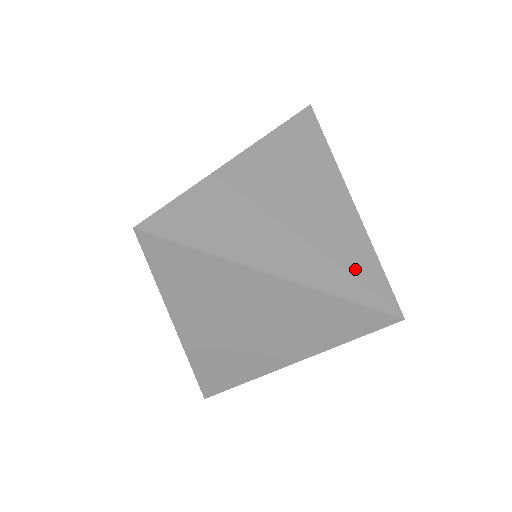
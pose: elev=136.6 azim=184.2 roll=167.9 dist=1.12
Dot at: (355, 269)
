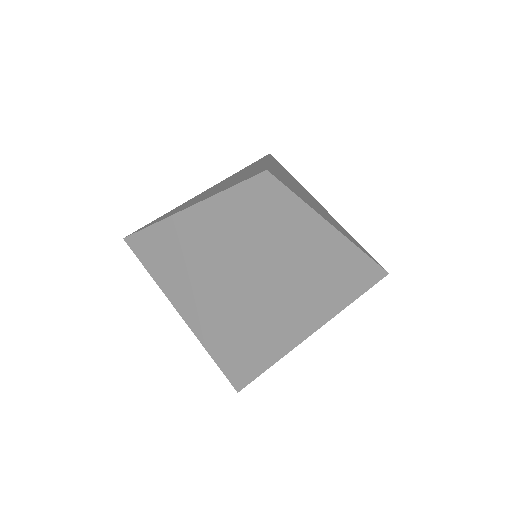
Dot at: (223, 339)
